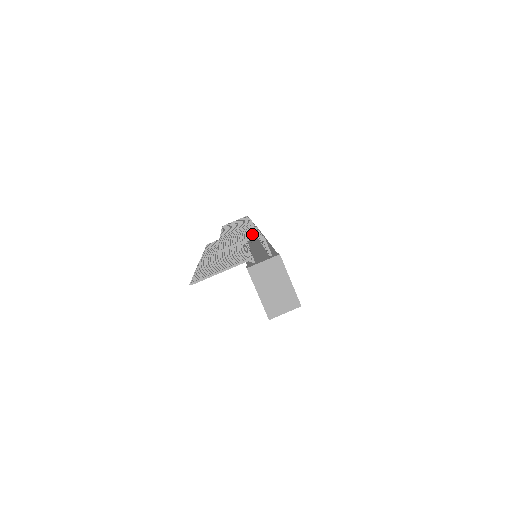
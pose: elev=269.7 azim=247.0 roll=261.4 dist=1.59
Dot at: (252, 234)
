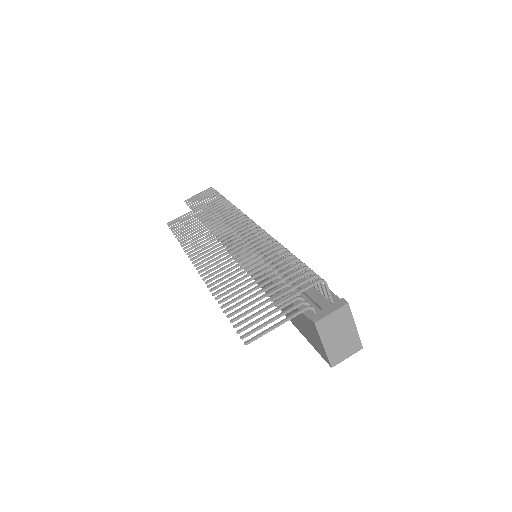
Dot at: (305, 273)
